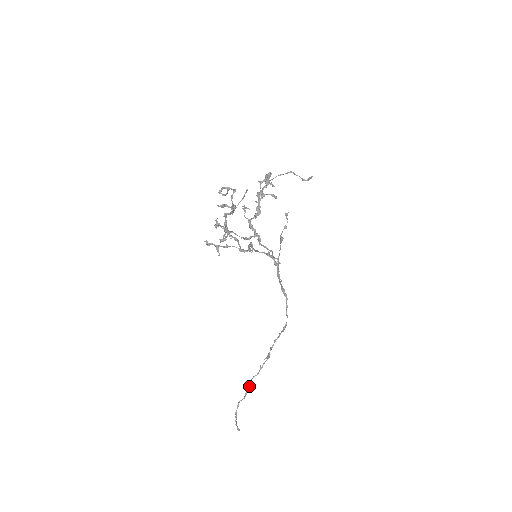
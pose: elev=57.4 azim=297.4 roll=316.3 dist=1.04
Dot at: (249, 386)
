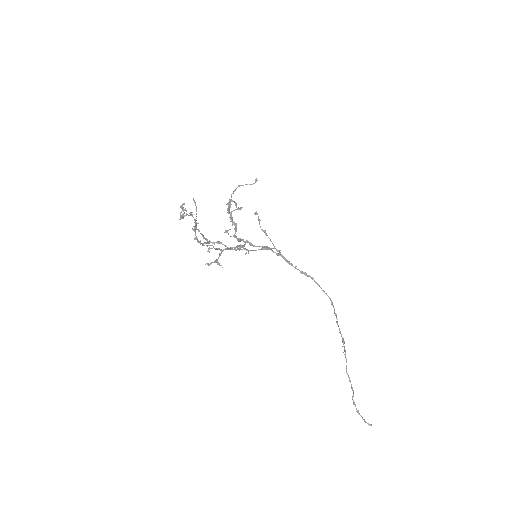
Dot at: (349, 379)
